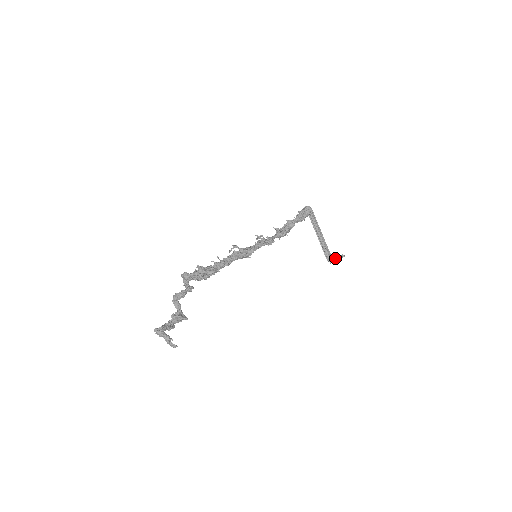
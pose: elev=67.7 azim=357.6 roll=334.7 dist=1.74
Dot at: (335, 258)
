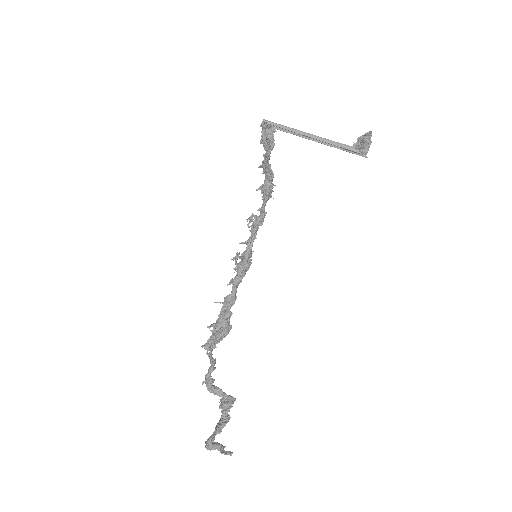
Dot at: (361, 148)
